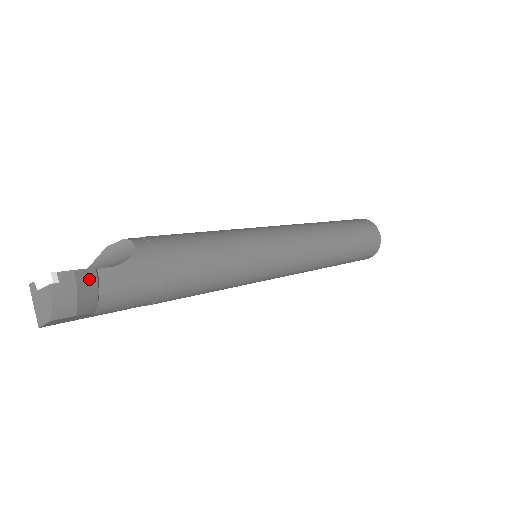
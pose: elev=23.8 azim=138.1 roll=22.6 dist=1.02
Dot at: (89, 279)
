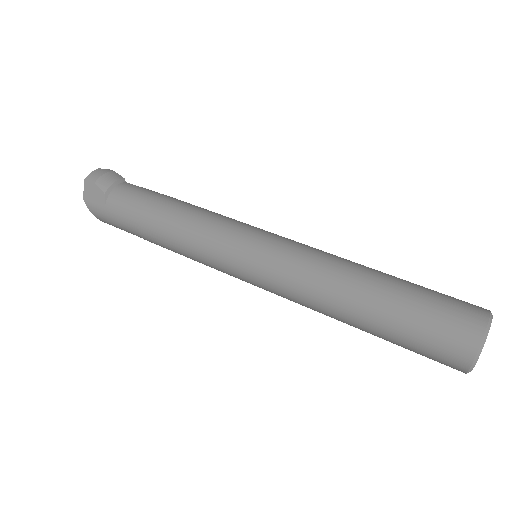
Dot at: (116, 176)
